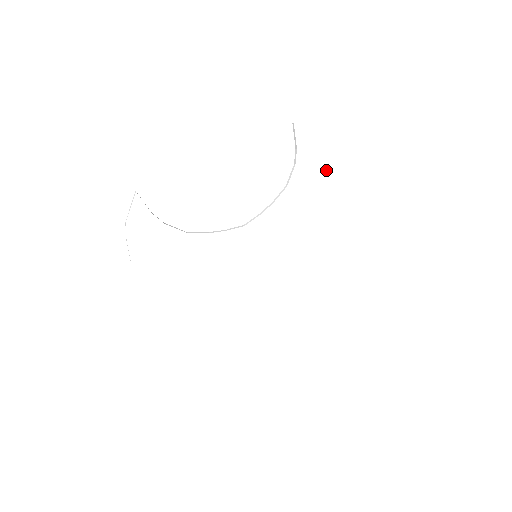
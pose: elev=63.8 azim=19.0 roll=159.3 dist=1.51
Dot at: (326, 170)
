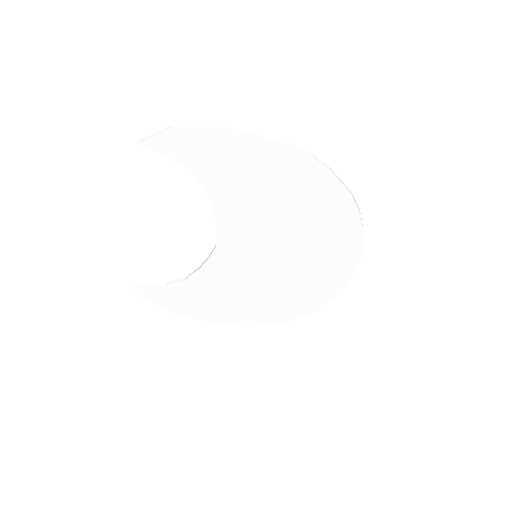
Dot at: (221, 143)
